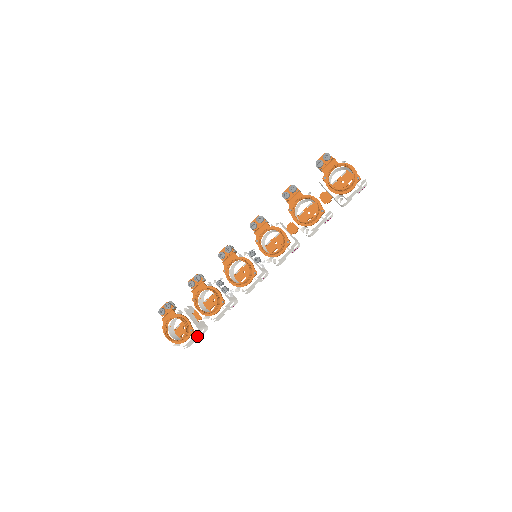
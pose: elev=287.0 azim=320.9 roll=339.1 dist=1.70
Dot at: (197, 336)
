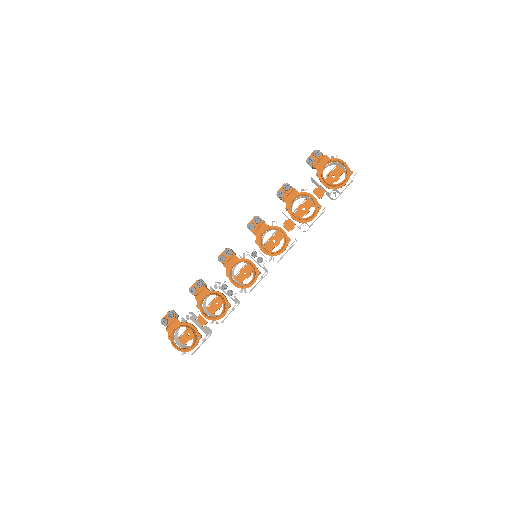
Dot at: occluded
